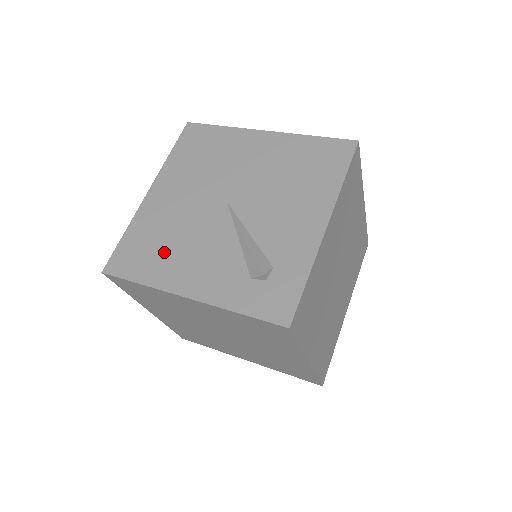
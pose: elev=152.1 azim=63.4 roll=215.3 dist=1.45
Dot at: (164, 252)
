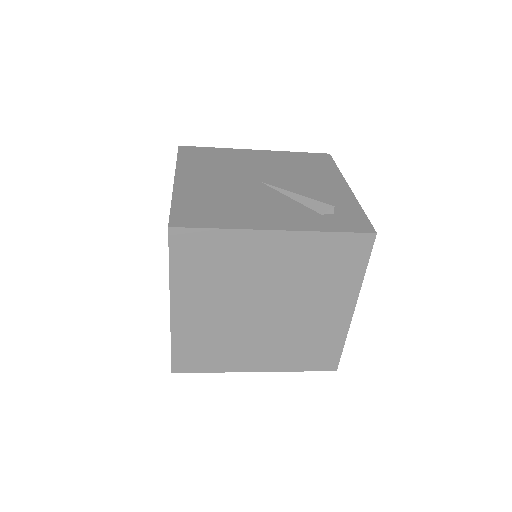
Dot at: (227, 209)
